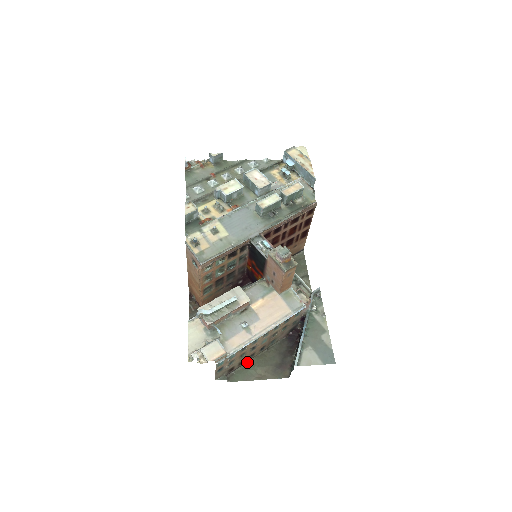
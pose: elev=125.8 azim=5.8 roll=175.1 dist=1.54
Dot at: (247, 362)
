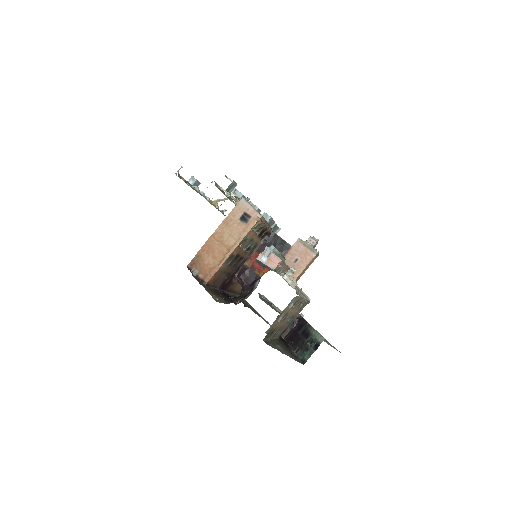
Dot at: (268, 339)
